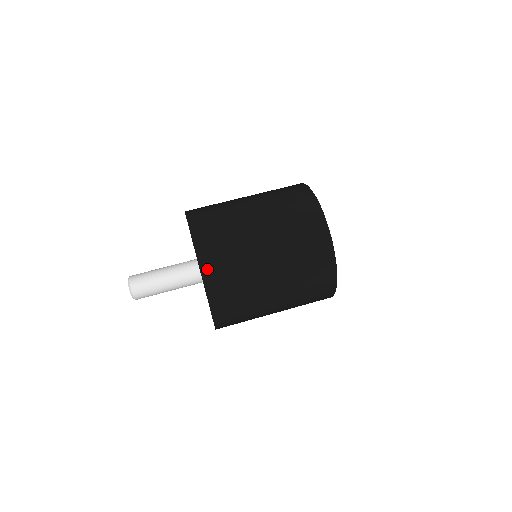
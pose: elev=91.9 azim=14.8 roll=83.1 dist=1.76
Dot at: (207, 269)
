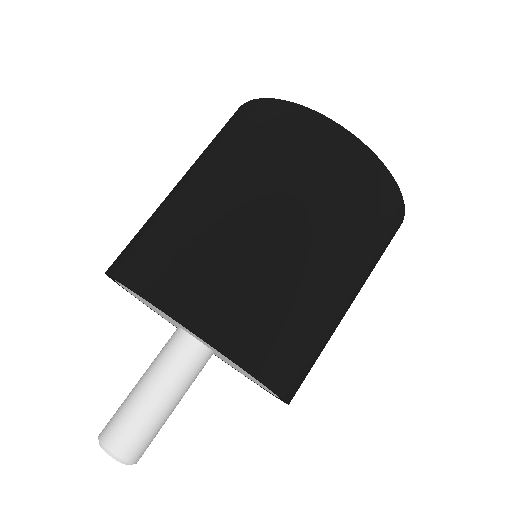
Dot at: (183, 307)
